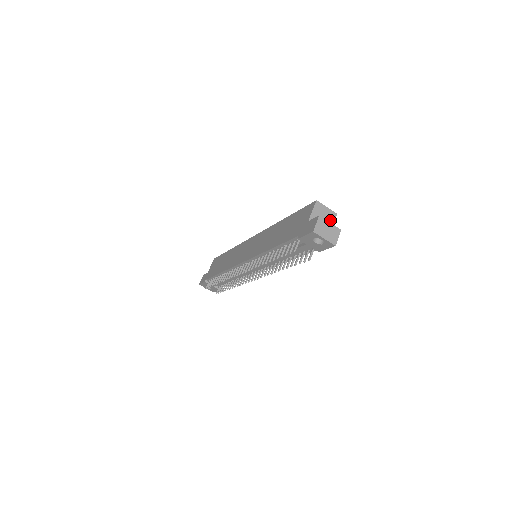
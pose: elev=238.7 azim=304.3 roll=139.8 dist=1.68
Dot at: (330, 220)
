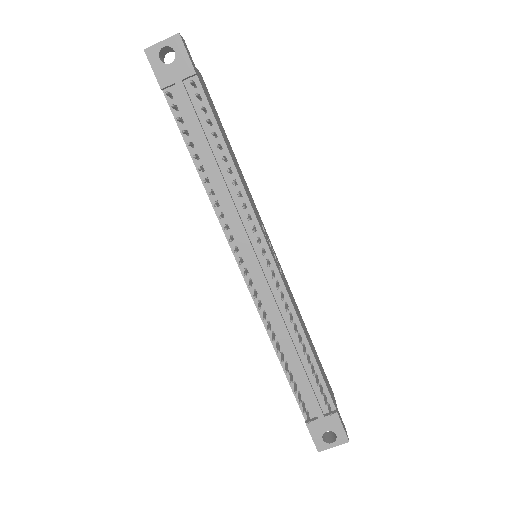
Dot at: occluded
